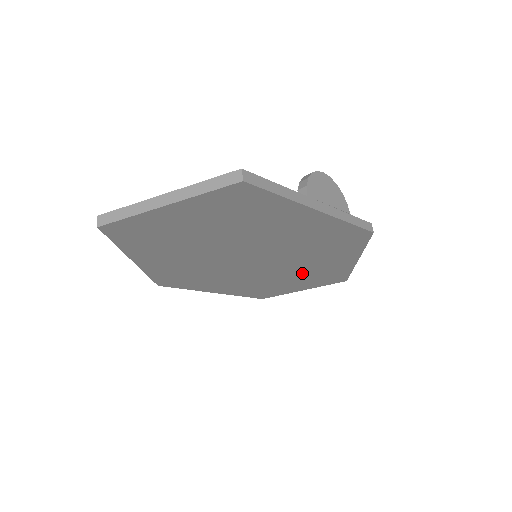
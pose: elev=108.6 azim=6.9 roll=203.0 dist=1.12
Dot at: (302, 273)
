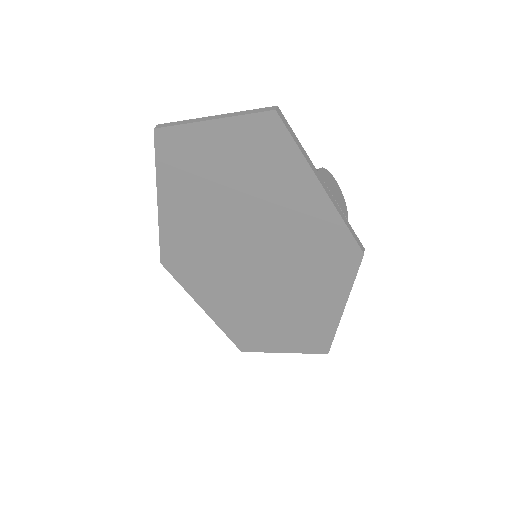
Dot at: (289, 309)
